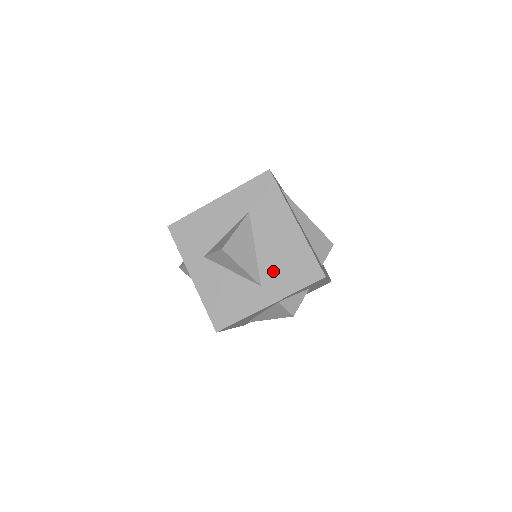
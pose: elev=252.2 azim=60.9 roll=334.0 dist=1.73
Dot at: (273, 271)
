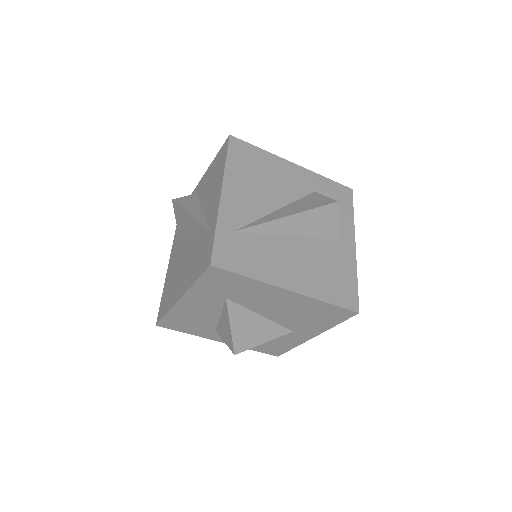
Dot at: (296, 323)
